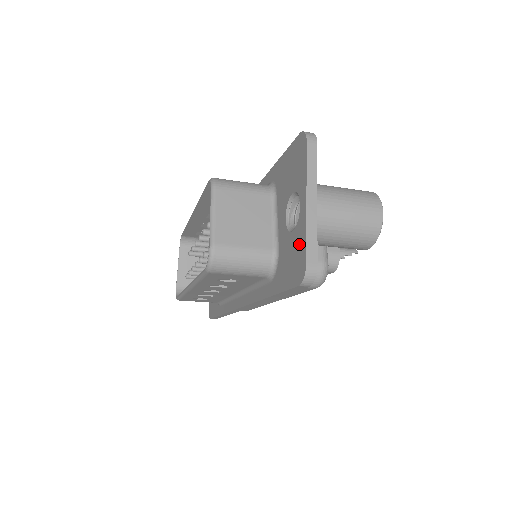
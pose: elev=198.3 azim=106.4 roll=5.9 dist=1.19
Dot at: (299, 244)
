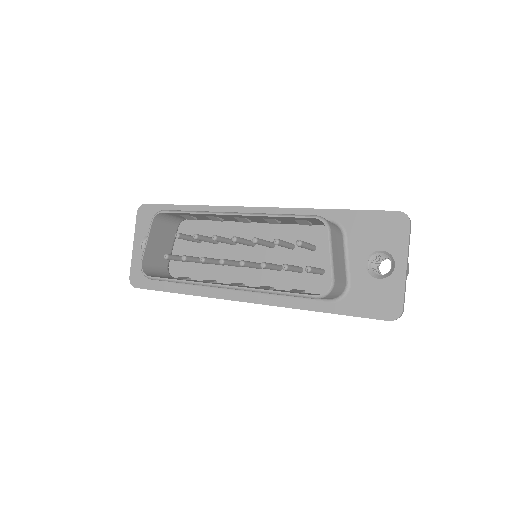
Dot at: (392, 293)
